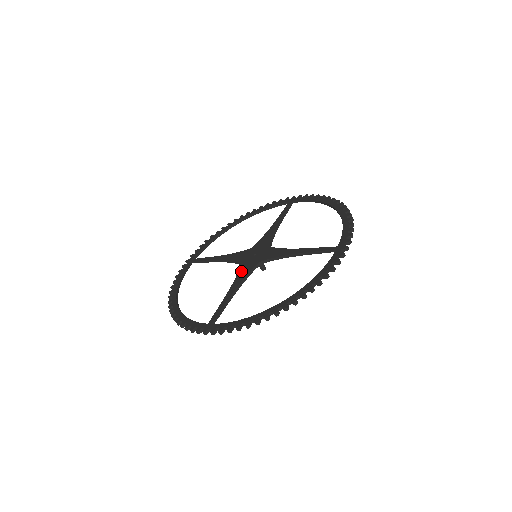
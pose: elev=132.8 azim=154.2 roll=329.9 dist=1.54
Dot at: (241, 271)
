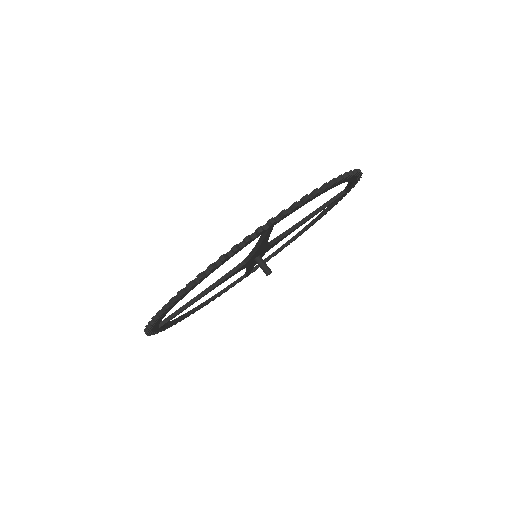
Dot at: occluded
